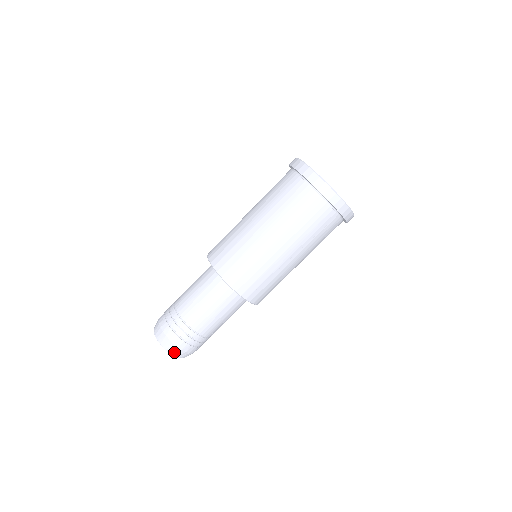
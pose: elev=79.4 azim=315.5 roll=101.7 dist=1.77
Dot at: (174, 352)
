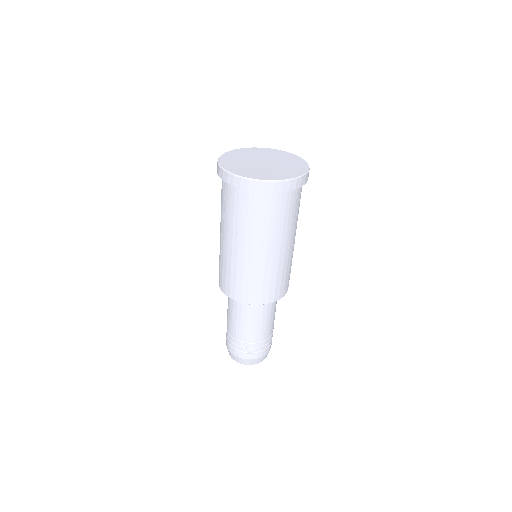
Dot at: (262, 360)
